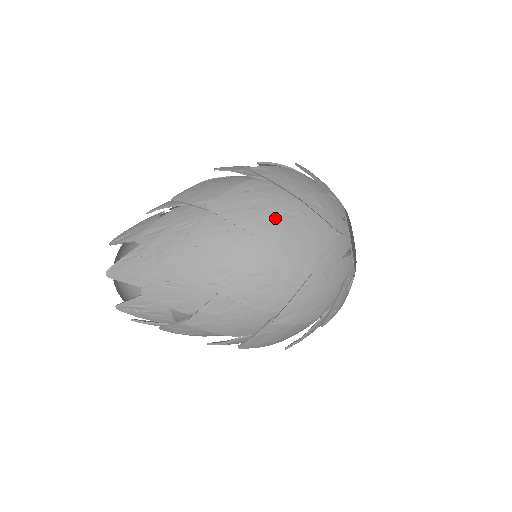
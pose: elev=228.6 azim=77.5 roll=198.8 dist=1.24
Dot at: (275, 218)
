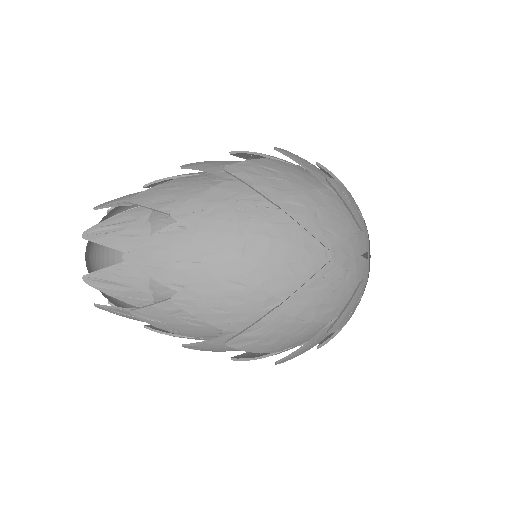
Dot at: occluded
